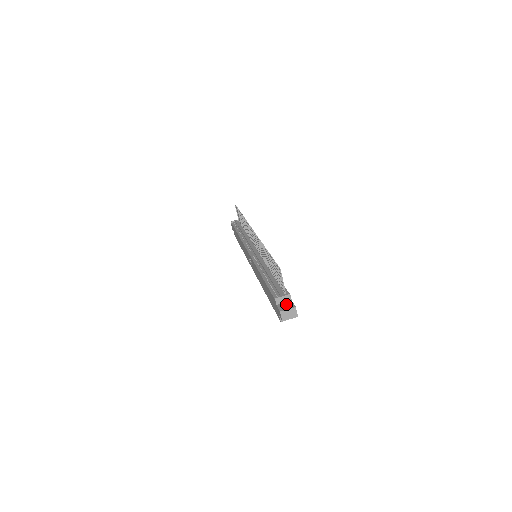
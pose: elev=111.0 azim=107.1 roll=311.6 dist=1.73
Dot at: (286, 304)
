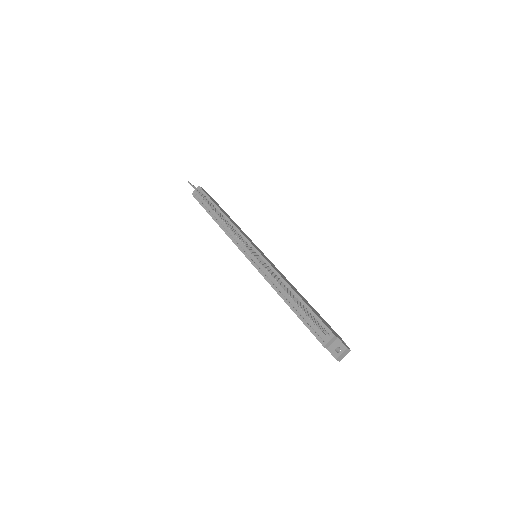
Dot at: (336, 346)
